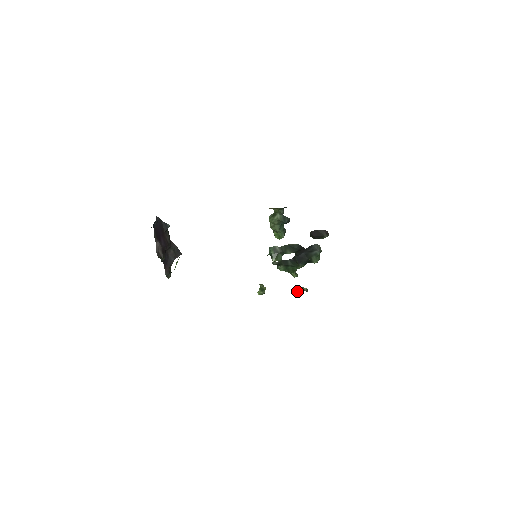
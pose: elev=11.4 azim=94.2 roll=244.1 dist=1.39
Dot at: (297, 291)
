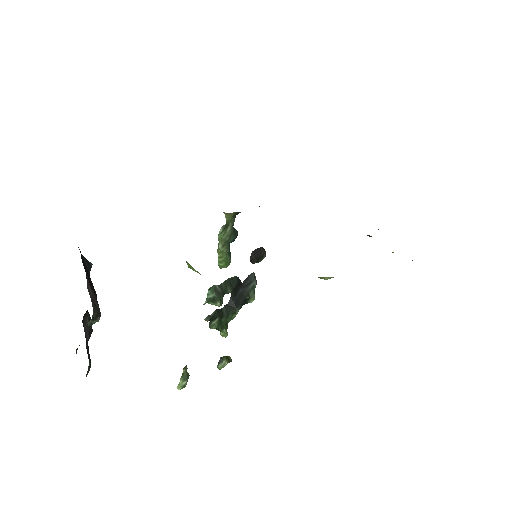
Dot at: (224, 363)
